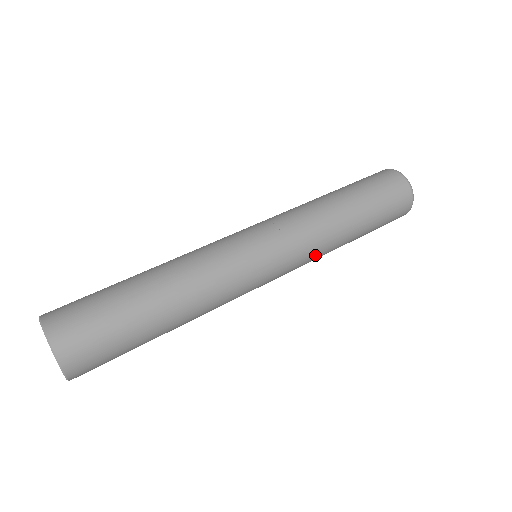
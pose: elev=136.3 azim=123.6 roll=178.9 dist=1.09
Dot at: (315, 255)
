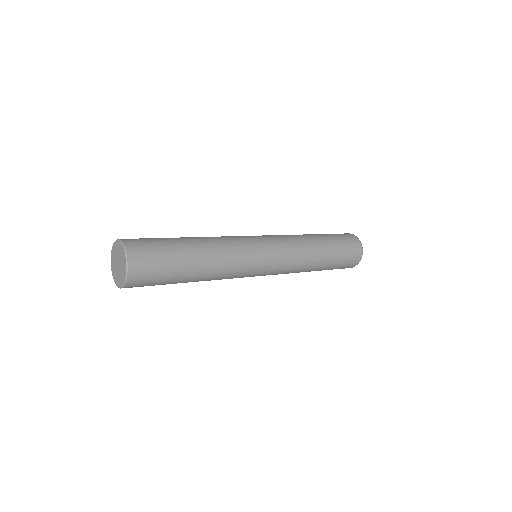
Dot at: (293, 241)
